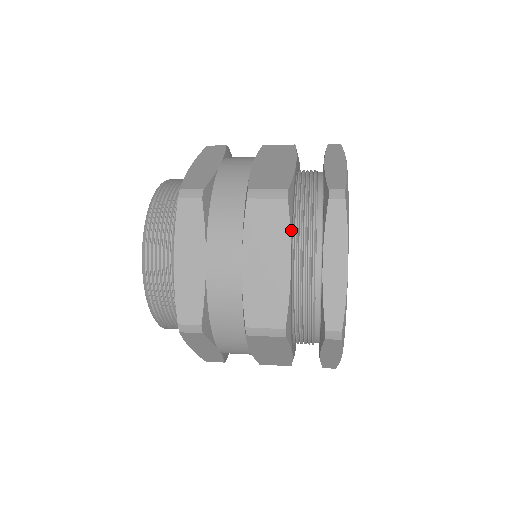
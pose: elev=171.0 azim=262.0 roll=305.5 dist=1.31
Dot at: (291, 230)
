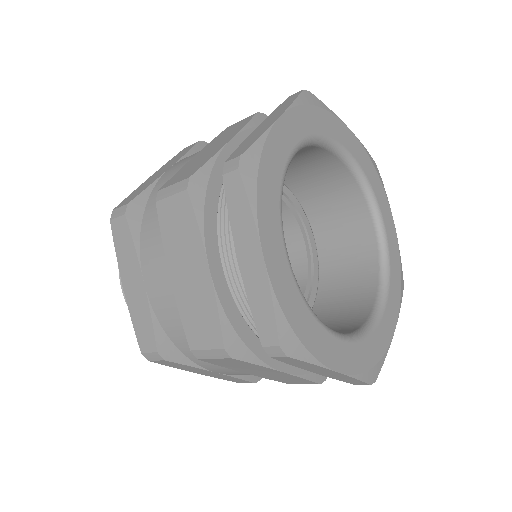
Dot at: (202, 226)
